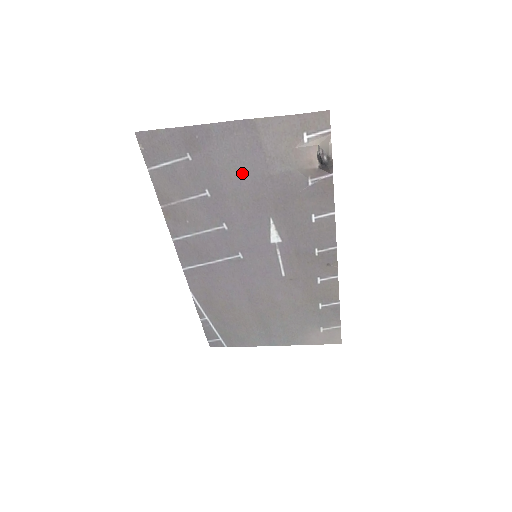
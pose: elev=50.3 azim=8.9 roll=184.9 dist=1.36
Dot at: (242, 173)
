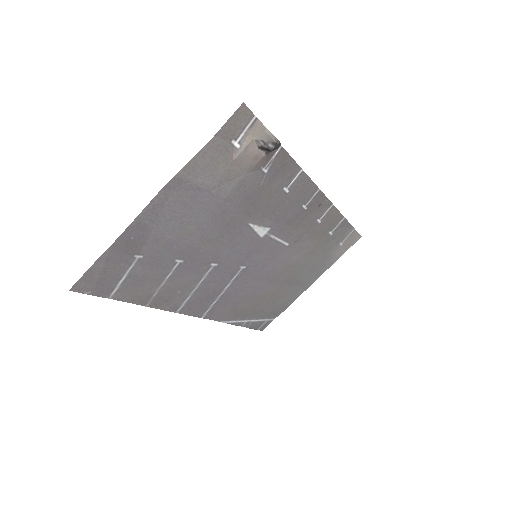
Dot at: (198, 221)
